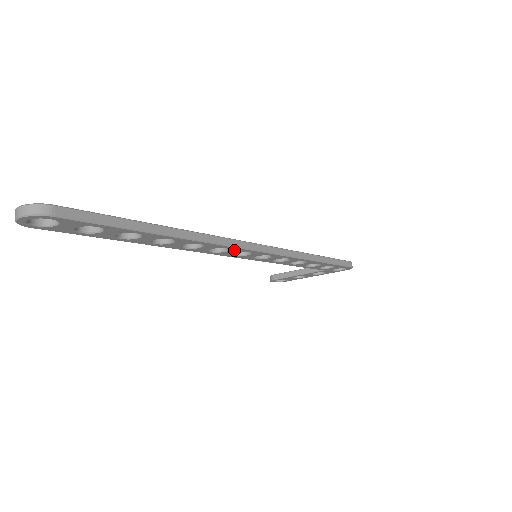
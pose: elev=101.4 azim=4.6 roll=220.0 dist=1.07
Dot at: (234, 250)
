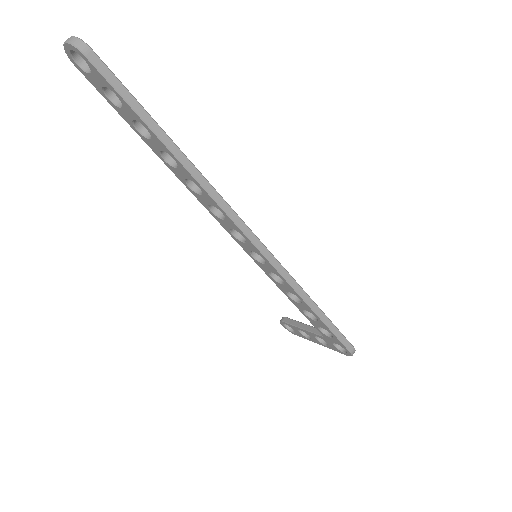
Dot at: (230, 222)
